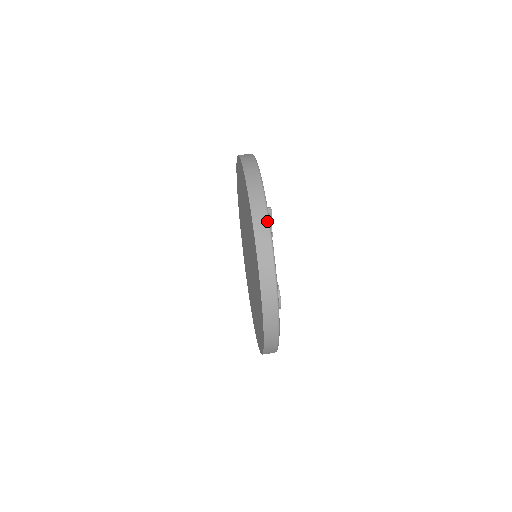
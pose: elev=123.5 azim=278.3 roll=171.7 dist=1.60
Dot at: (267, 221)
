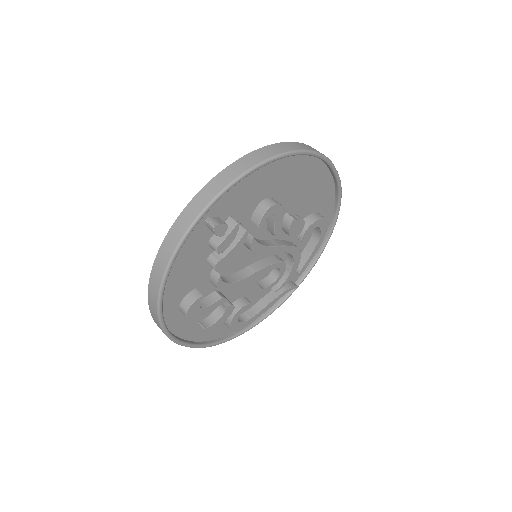
Dot at: (182, 235)
